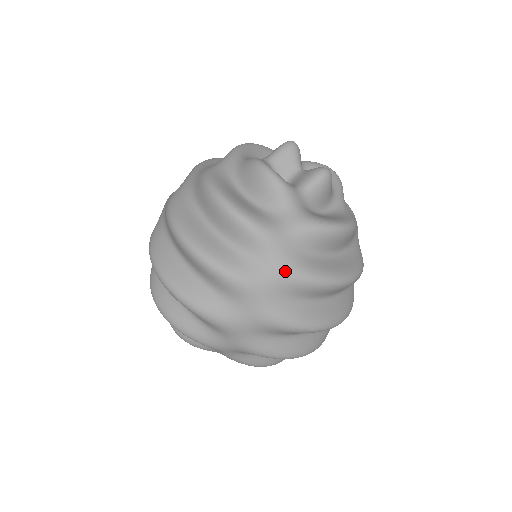
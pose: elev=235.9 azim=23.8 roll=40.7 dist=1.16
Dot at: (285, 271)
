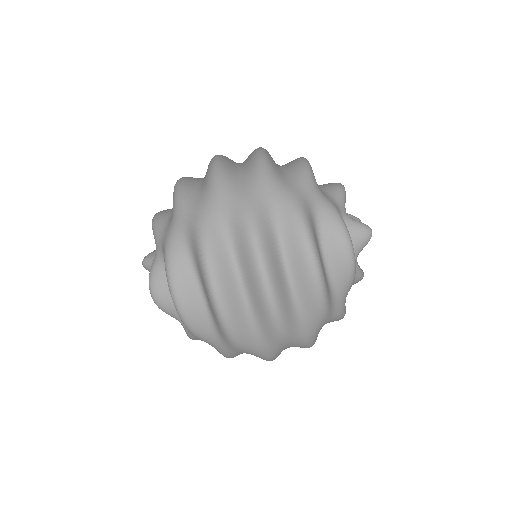
Dot at: (296, 197)
